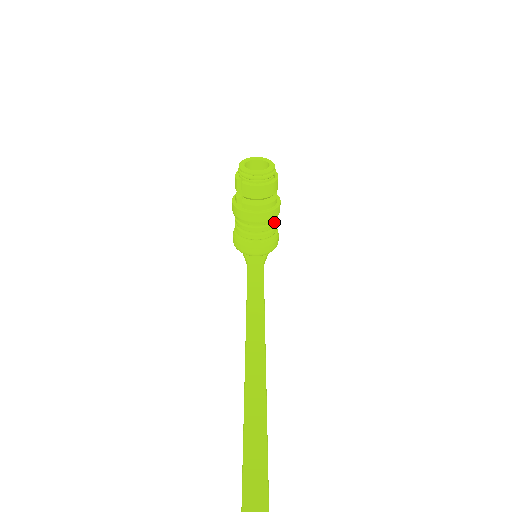
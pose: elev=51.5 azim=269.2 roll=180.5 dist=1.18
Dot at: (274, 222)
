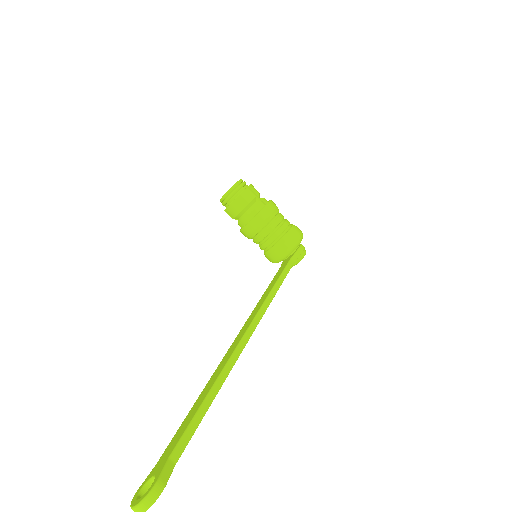
Dot at: (274, 222)
